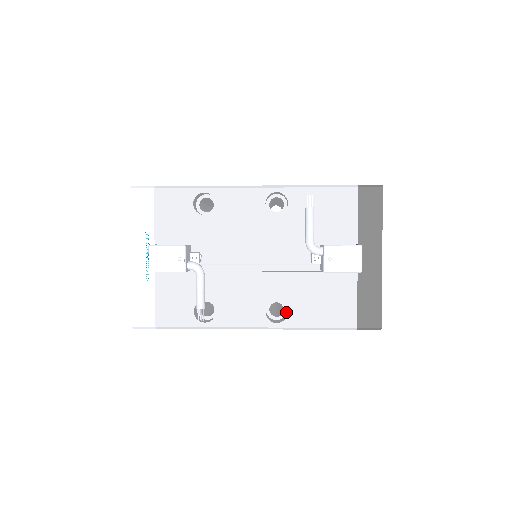
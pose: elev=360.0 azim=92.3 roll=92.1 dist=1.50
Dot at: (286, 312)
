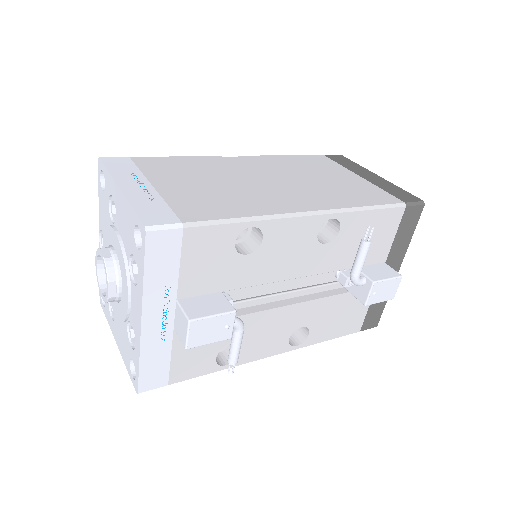
Dot at: occluded
